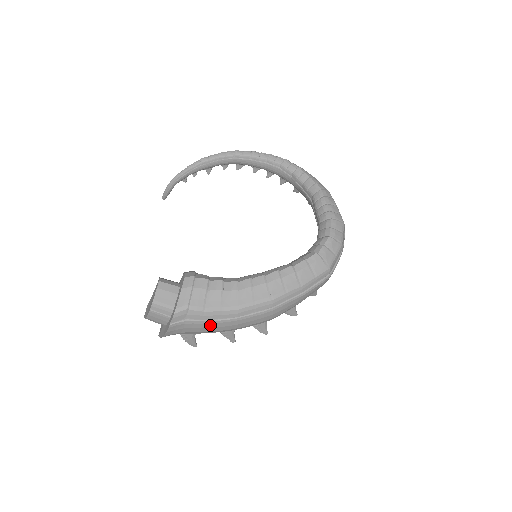
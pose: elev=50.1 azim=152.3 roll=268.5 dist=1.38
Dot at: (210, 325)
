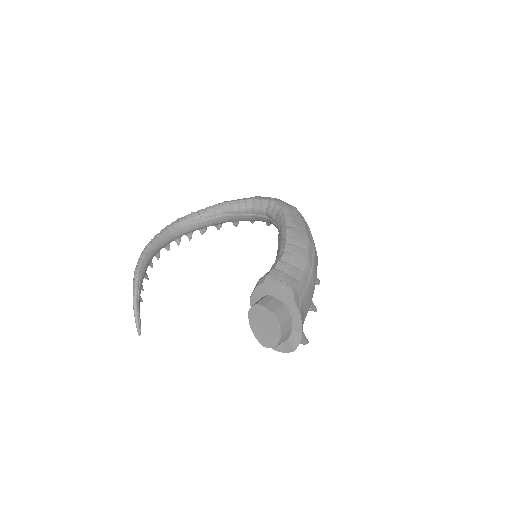
Dot at: (309, 291)
